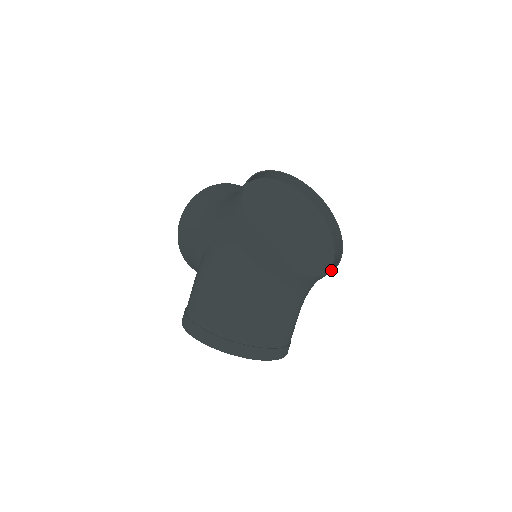
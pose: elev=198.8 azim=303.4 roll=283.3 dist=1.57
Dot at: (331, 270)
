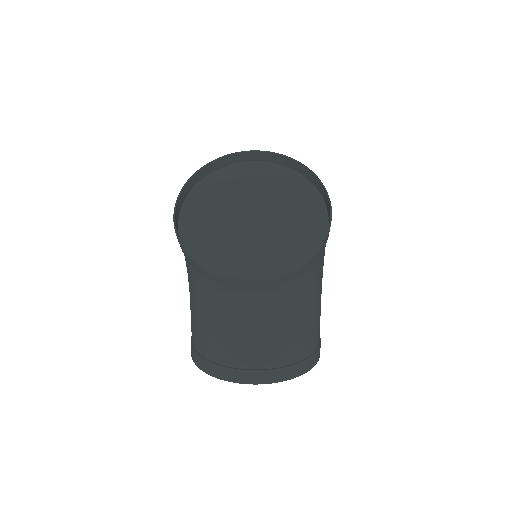
Dot at: (295, 268)
